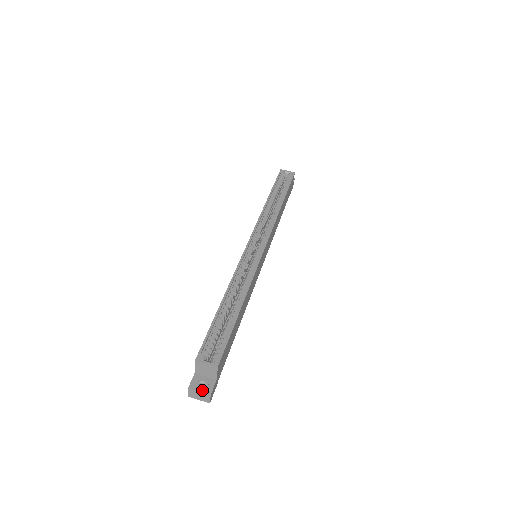
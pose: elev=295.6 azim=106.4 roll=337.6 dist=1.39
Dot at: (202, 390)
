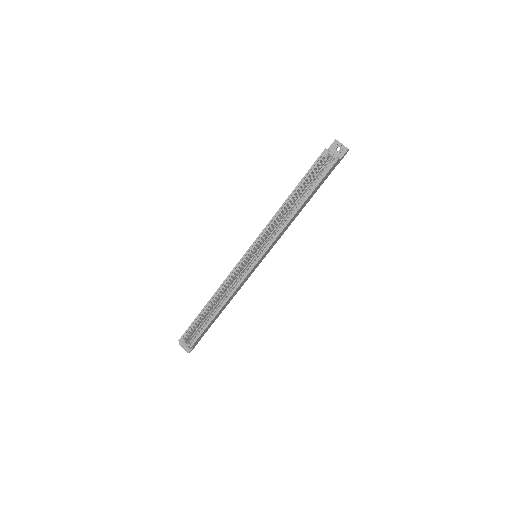
Dot at: (185, 349)
